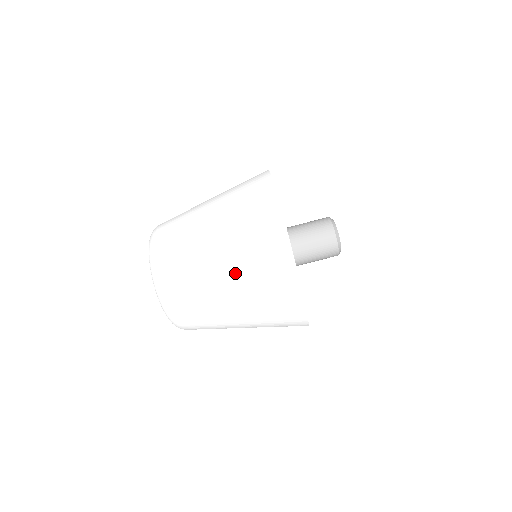
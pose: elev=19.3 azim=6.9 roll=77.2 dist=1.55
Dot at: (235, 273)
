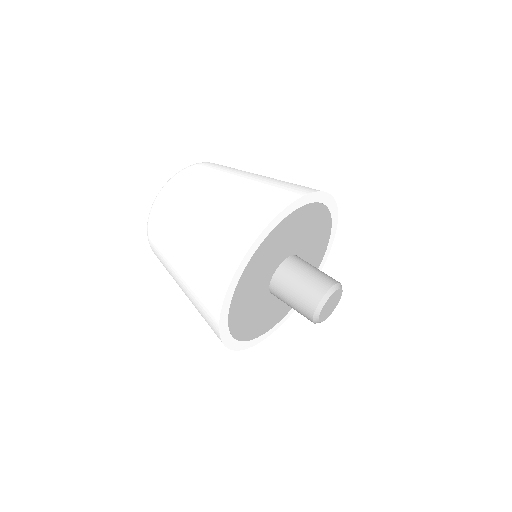
Dot at: (211, 215)
